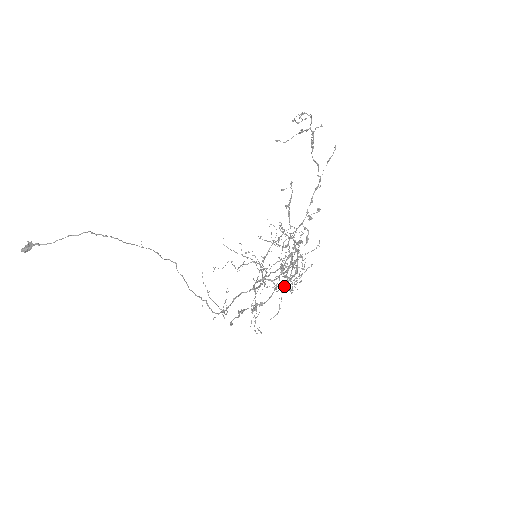
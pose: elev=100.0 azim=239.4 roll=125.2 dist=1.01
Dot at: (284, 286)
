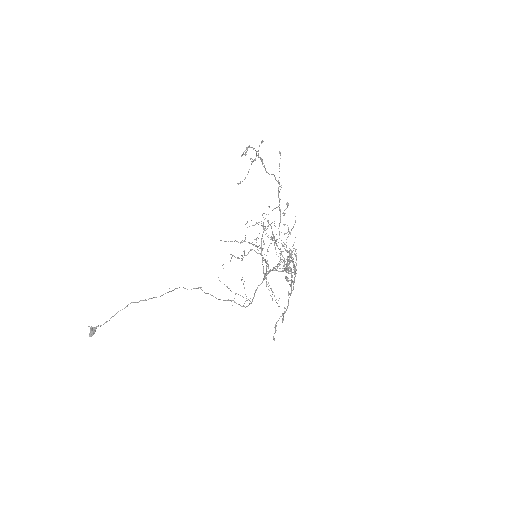
Dot at: (293, 288)
